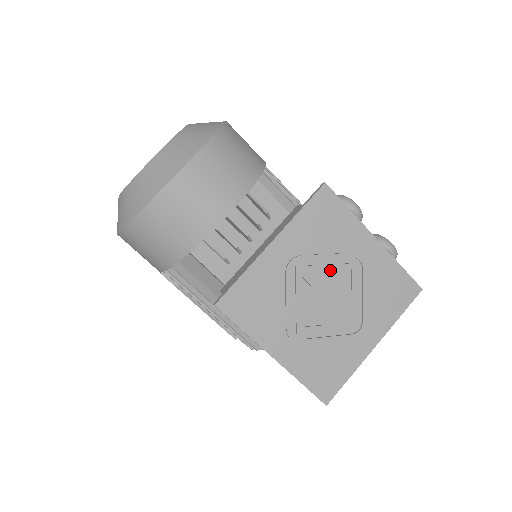
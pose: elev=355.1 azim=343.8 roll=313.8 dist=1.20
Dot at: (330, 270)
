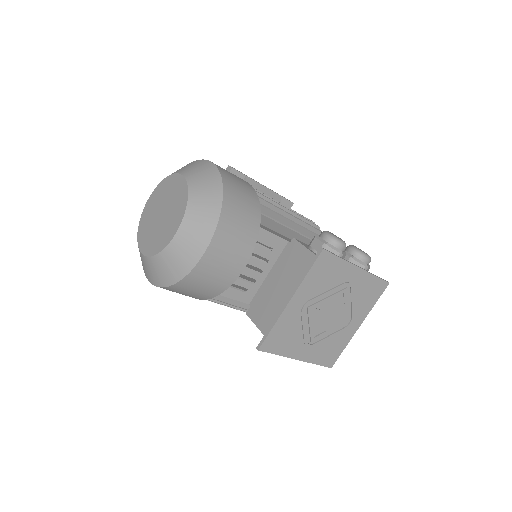
Dot at: (330, 300)
